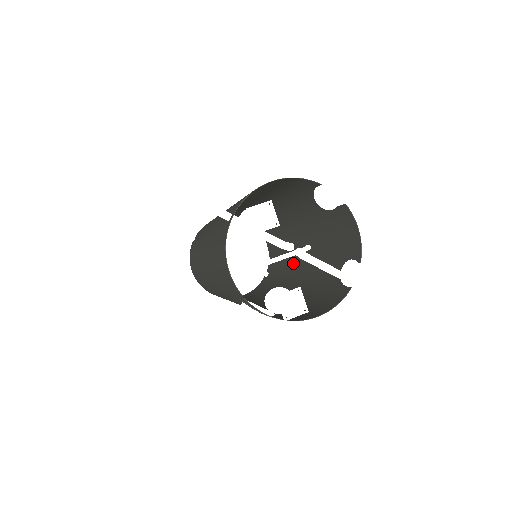
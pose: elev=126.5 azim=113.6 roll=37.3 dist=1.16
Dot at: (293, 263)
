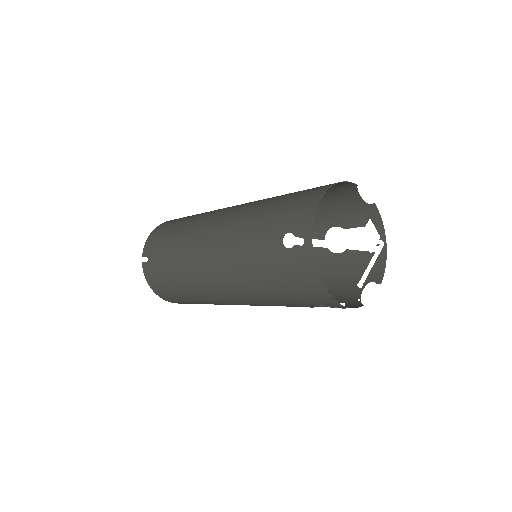
Dot at: occluded
